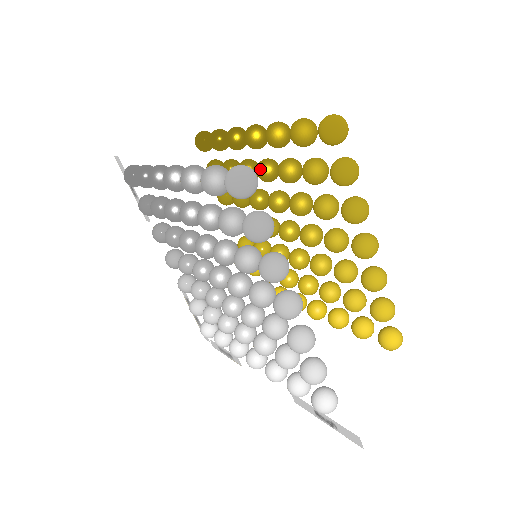
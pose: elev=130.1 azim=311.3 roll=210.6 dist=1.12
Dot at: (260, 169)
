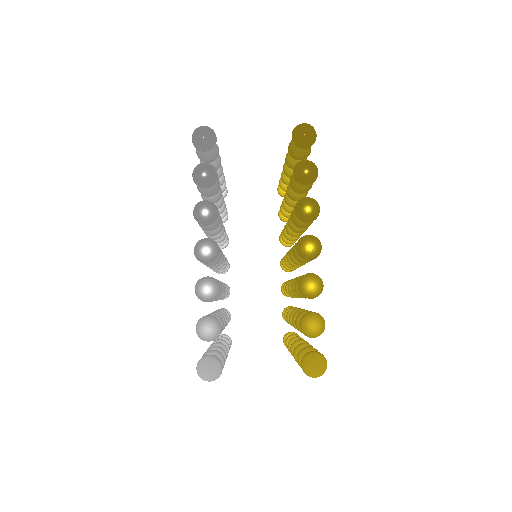
Dot at: (295, 254)
